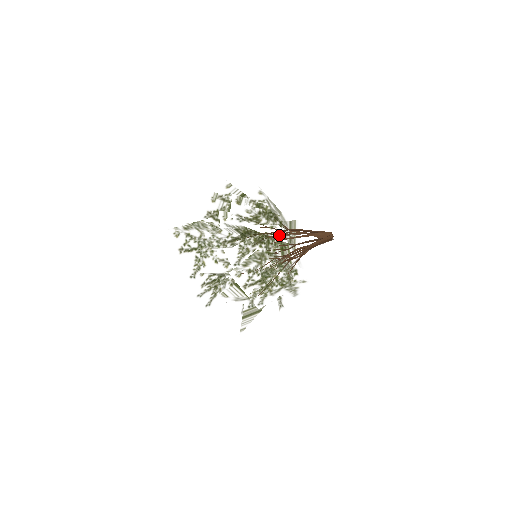
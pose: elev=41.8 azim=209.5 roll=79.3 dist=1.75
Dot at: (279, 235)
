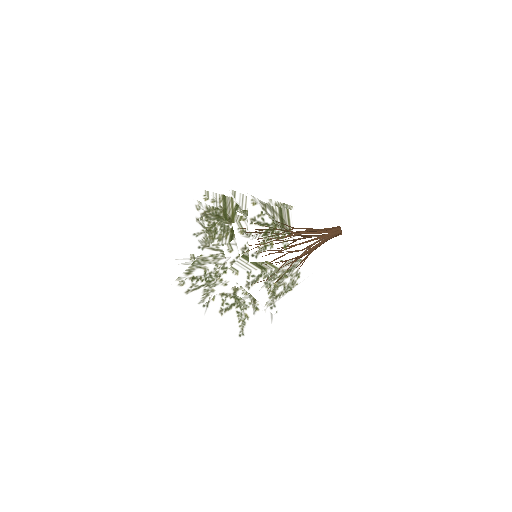
Dot at: (295, 253)
